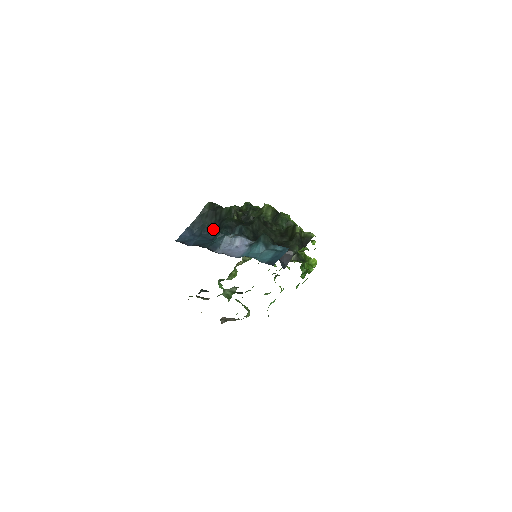
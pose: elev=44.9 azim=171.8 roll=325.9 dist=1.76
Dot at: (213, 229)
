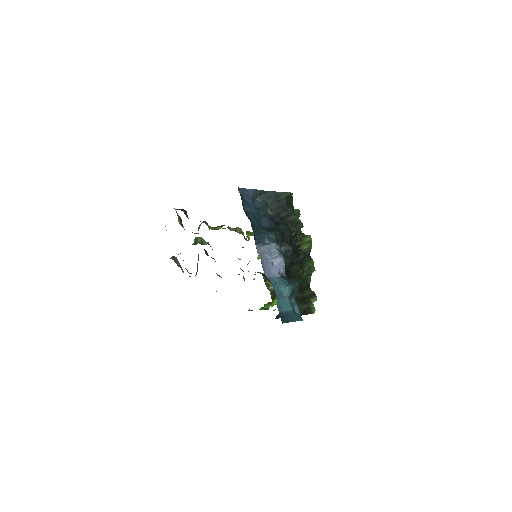
Dot at: (270, 218)
